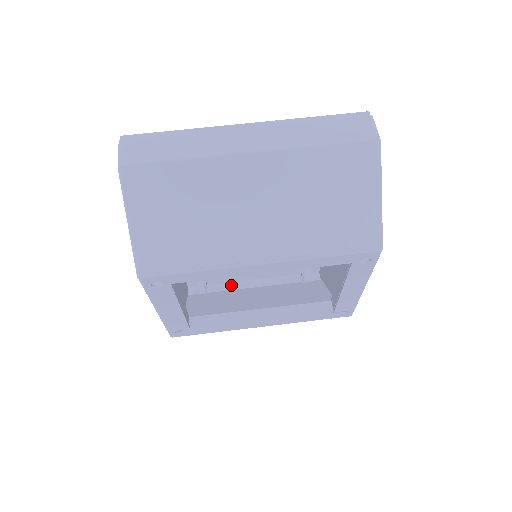
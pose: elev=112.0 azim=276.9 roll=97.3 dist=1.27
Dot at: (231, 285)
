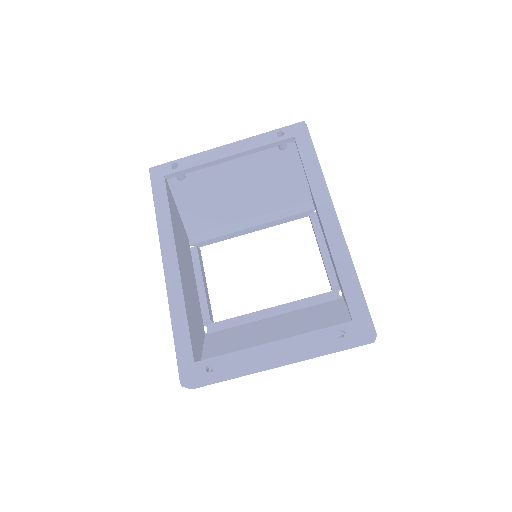
Dot at: occluded
